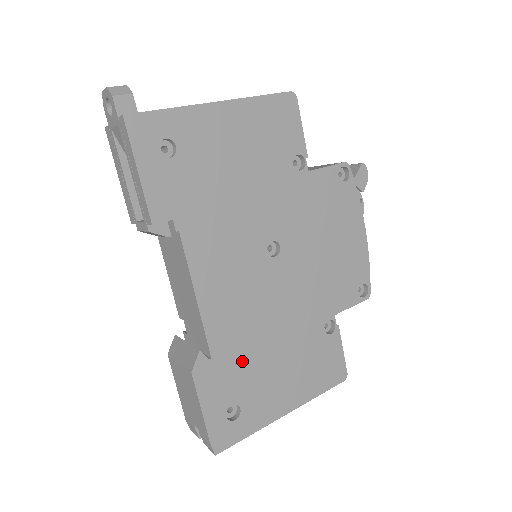
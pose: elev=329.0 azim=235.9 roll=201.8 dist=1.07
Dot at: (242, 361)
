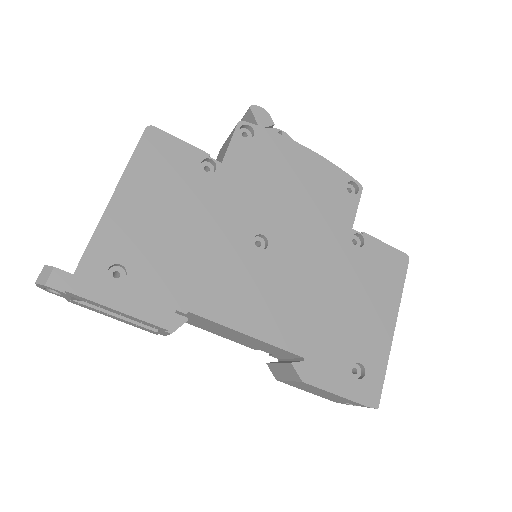
Dot at: (326, 335)
